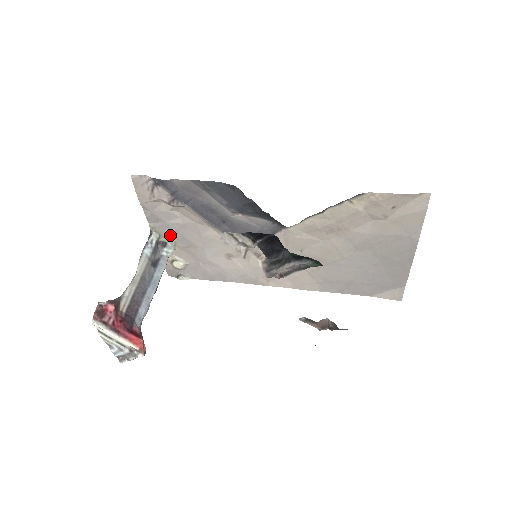
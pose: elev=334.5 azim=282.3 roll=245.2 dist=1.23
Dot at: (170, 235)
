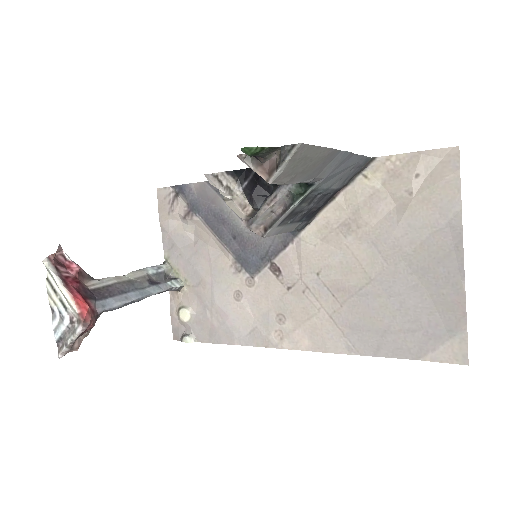
Dot at: (182, 268)
